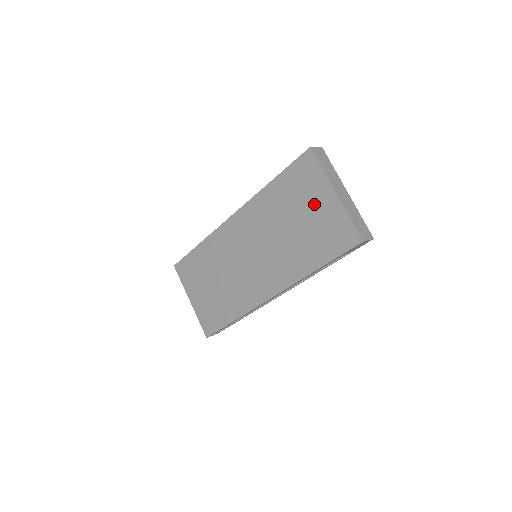
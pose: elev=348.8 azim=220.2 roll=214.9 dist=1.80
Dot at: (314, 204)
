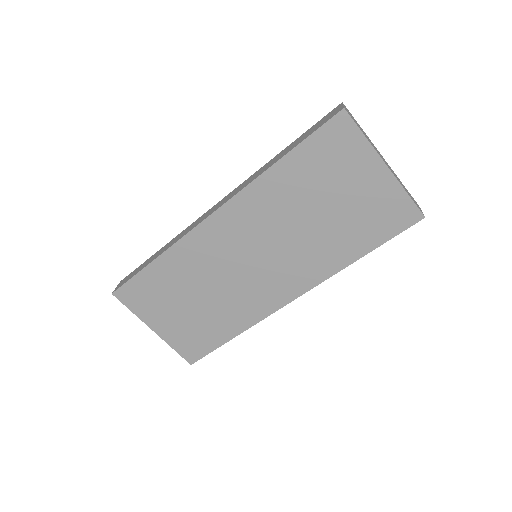
Dot at: (353, 183)
